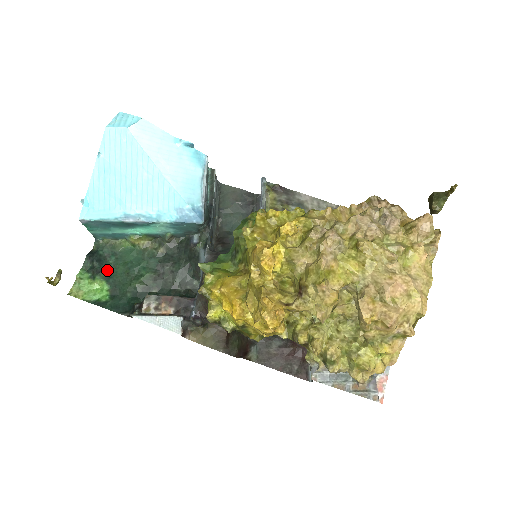
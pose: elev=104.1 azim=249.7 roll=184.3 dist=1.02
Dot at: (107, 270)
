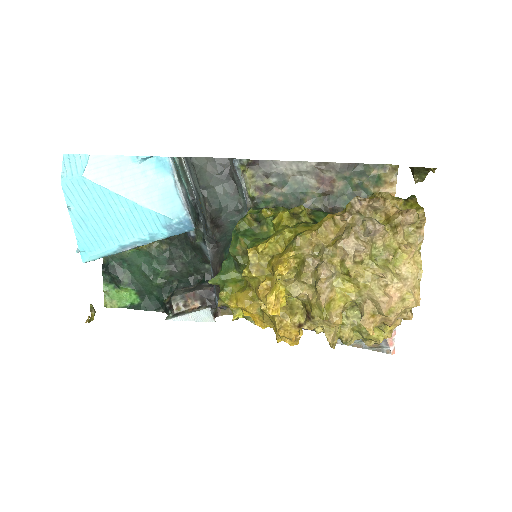
Dot at: (126, 277)
